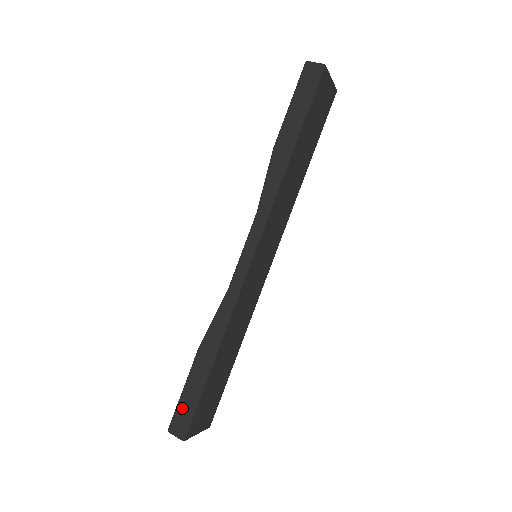
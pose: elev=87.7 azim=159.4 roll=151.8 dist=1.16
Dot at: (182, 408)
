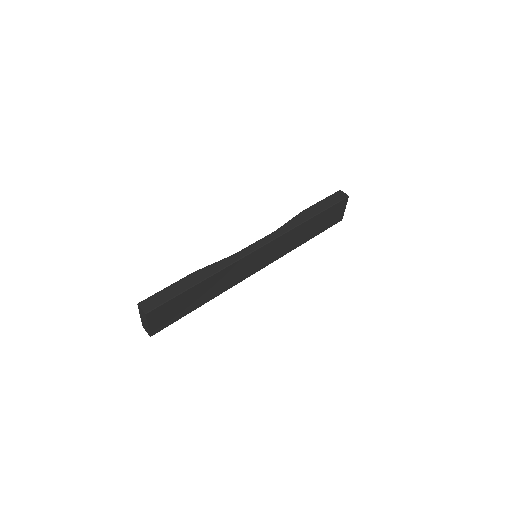
Dot at: (159, 296)
